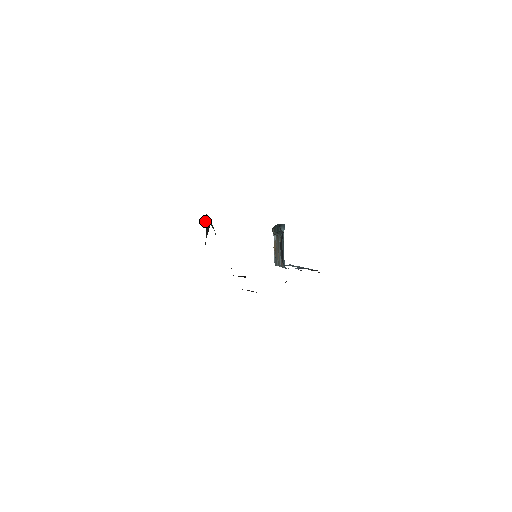
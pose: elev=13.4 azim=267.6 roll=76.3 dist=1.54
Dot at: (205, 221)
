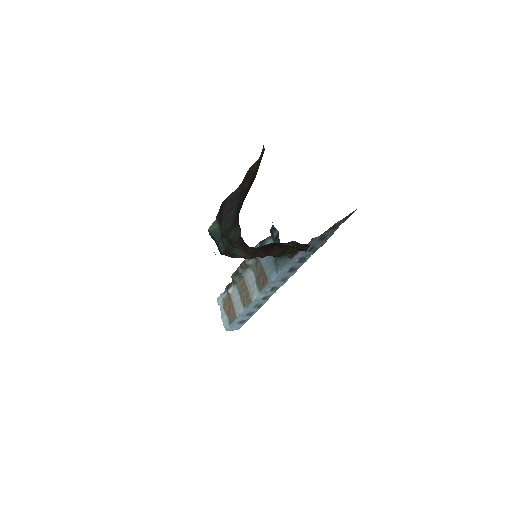
Dot at: (252, 170)
